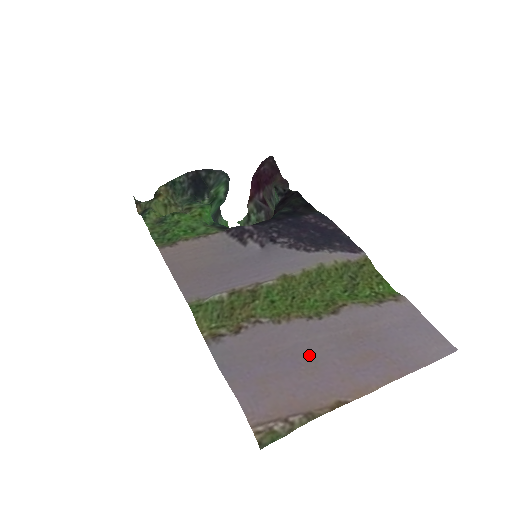
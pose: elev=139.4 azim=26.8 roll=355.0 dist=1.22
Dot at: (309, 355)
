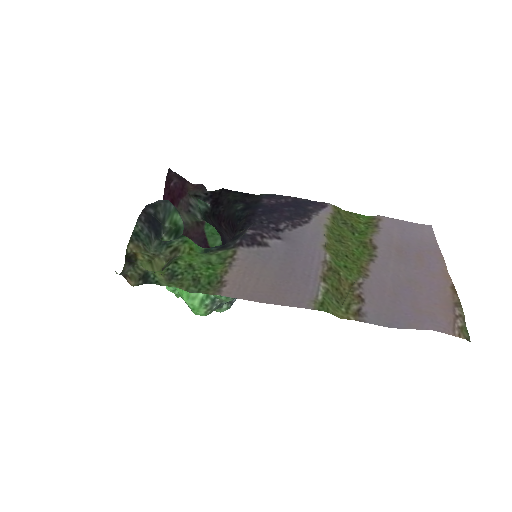
Dot at: (404, 279)
